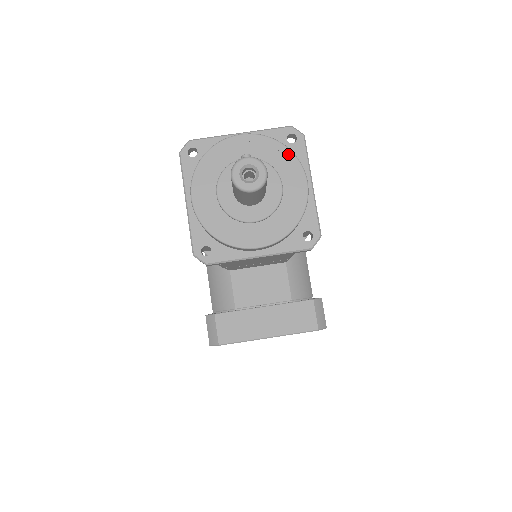
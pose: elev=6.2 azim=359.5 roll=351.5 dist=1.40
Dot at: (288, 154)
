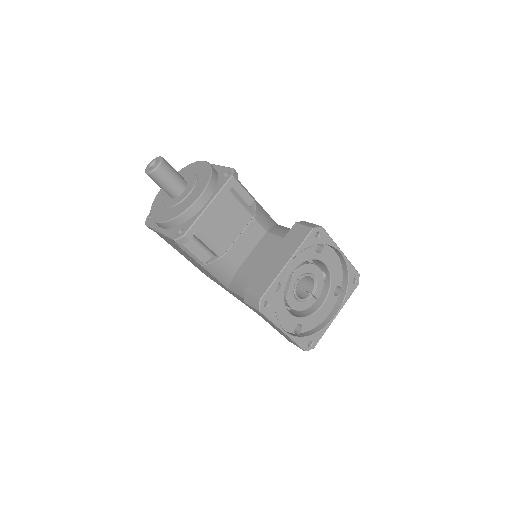
Dot at: (189, 166)
